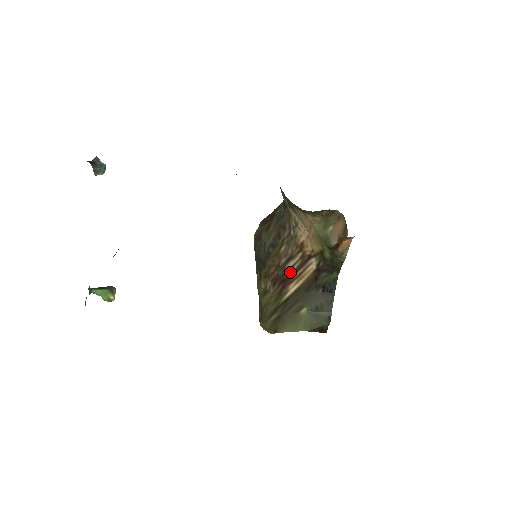
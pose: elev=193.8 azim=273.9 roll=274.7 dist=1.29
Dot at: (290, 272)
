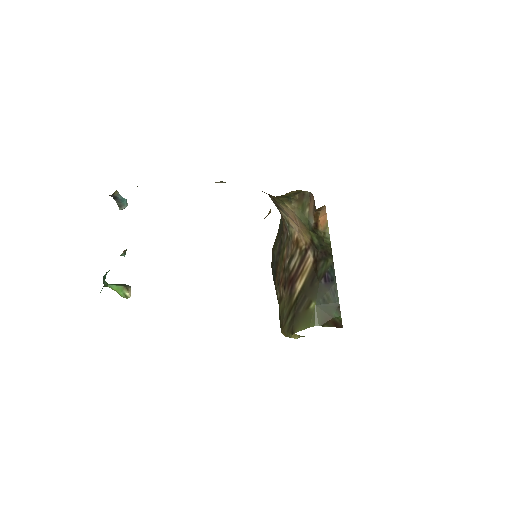
Dot at: (294, 271)
